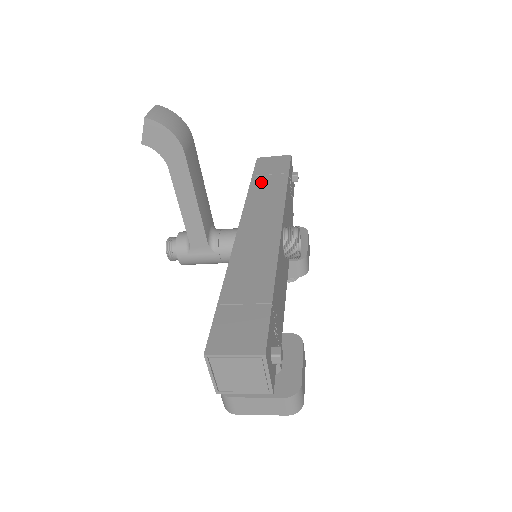
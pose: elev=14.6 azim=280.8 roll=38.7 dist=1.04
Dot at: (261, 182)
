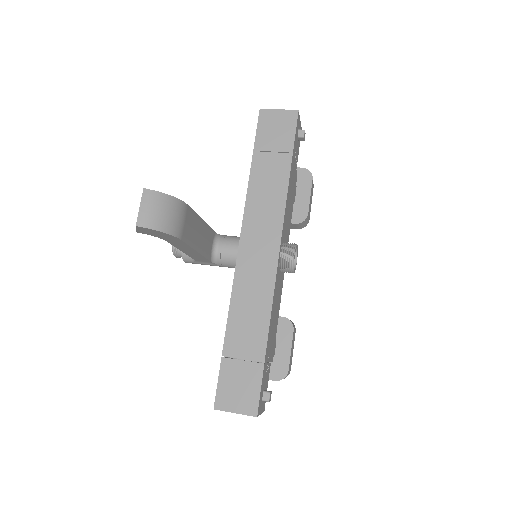
Dot at: (262, 167)
